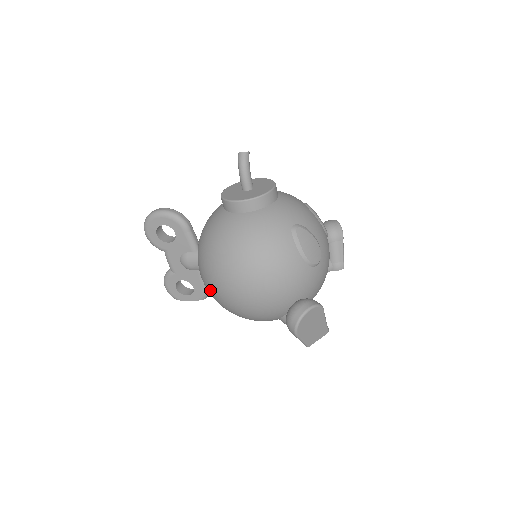
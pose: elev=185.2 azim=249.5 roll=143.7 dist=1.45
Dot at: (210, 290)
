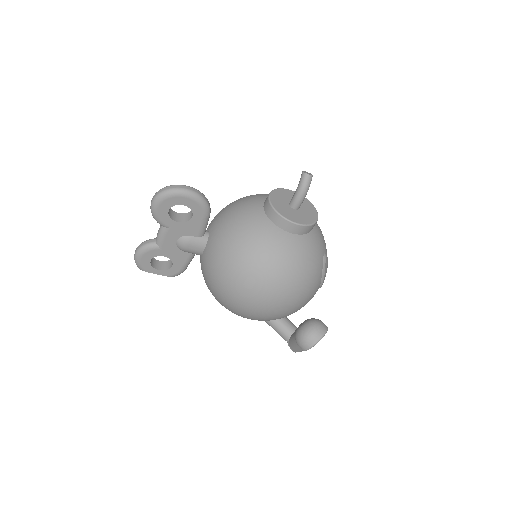
Dot at: (227, 291)
